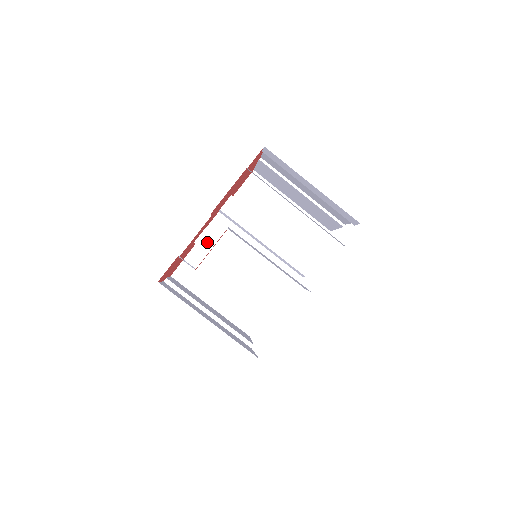
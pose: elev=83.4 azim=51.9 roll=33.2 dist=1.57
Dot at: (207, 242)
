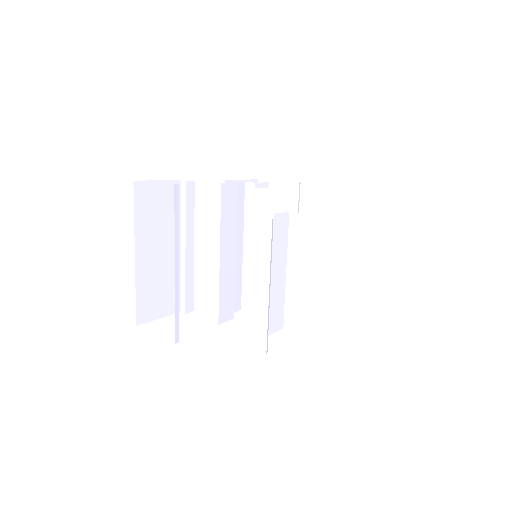
Dot at: (228, 196)
